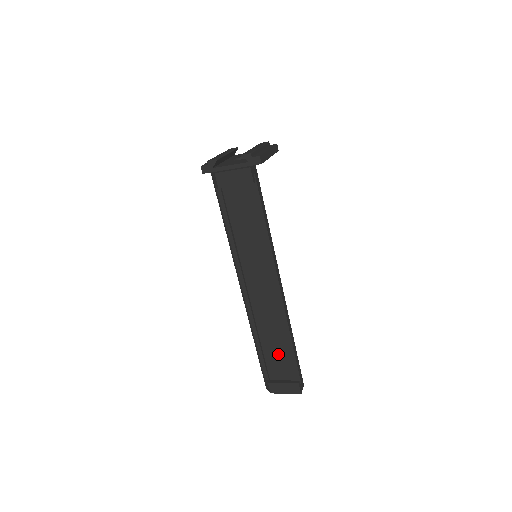
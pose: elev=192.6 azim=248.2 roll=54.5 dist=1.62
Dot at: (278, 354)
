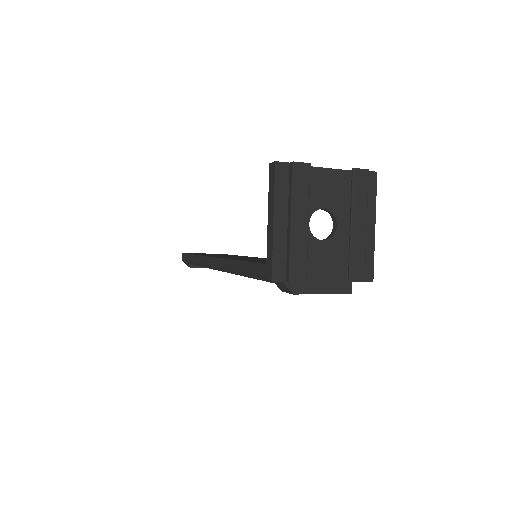
Dot at: occluded
